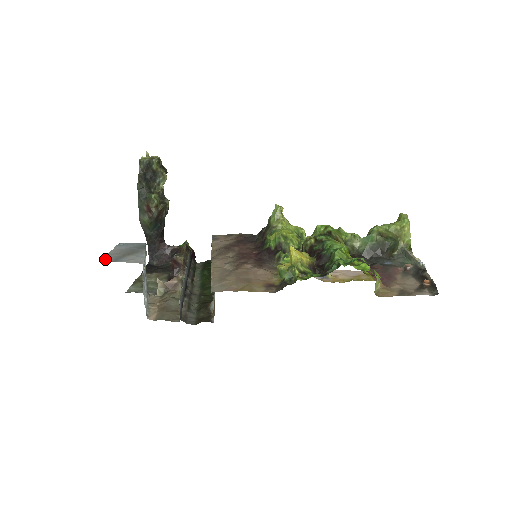
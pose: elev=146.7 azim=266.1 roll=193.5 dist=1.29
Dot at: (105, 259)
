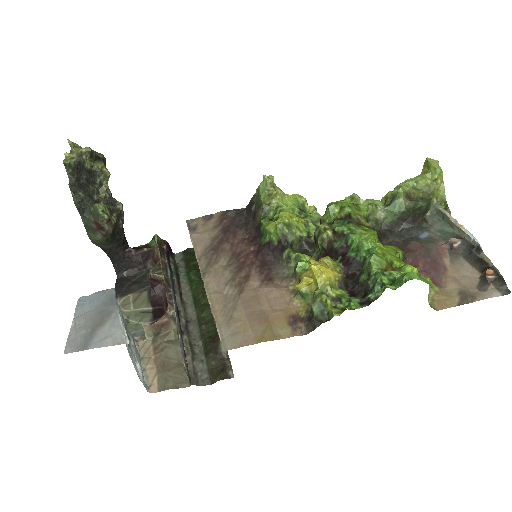
Dot at: (70, 347)
